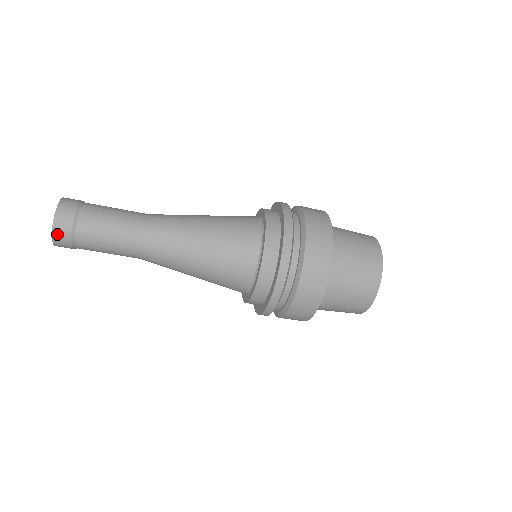
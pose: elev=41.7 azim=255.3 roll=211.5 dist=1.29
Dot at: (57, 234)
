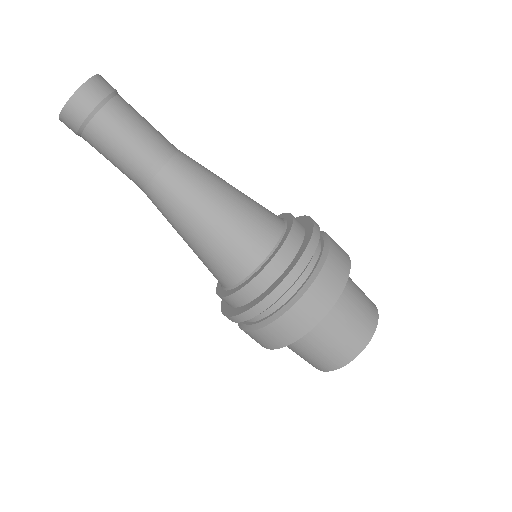
Dot at: (66, 115)
